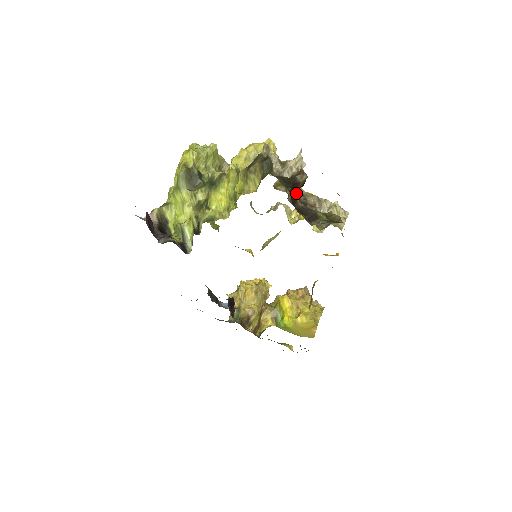
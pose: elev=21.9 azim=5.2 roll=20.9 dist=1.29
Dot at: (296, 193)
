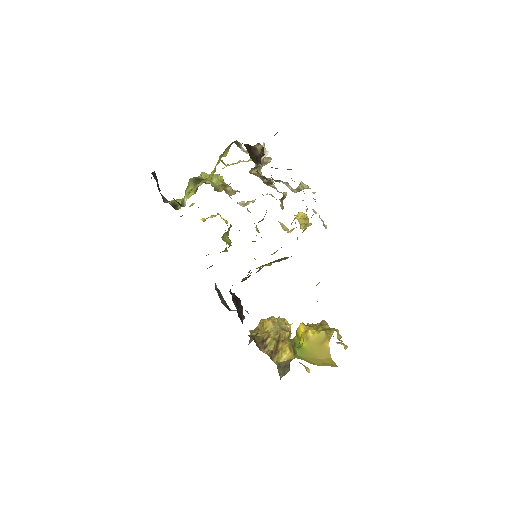
Dot at: (255, 156)
